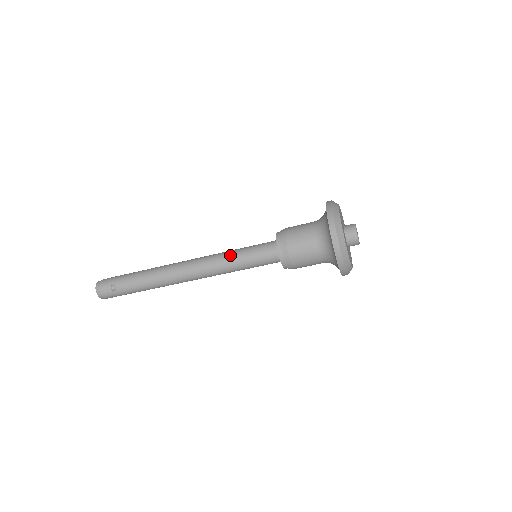
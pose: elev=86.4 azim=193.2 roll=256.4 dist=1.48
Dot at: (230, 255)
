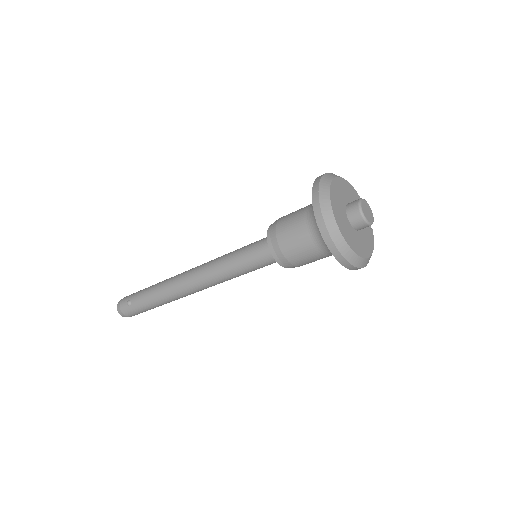
Dot at: (227, 256)
